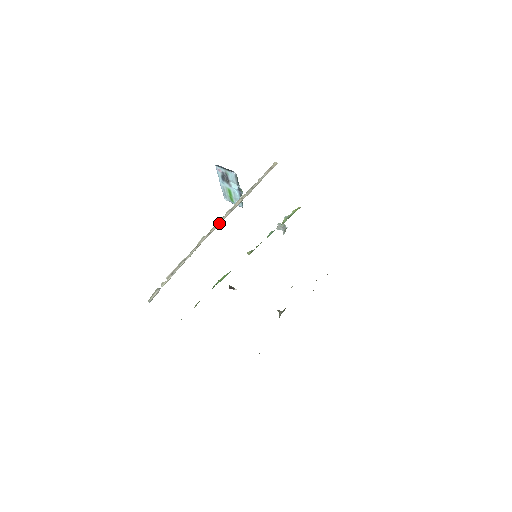
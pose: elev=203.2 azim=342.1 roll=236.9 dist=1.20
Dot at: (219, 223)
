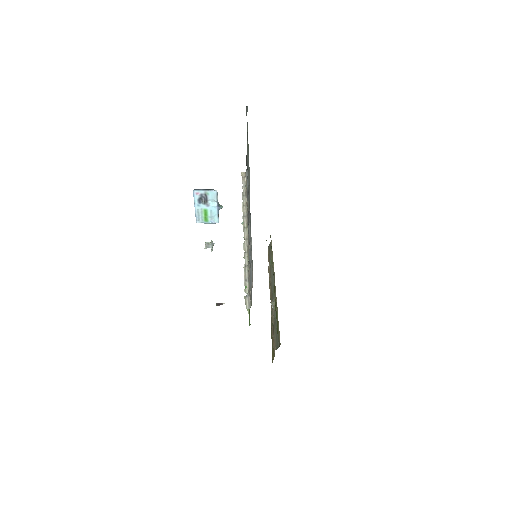
Dot at: (246, 229)
